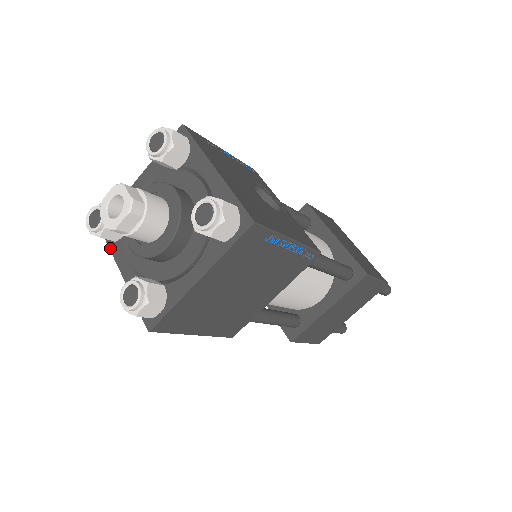
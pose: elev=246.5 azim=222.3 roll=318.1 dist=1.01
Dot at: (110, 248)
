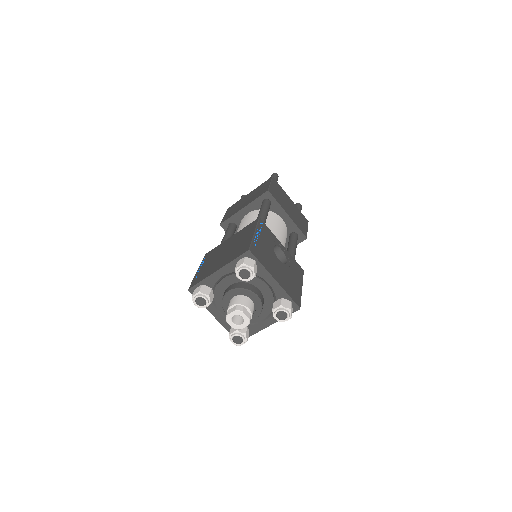
Dot at: occluded
